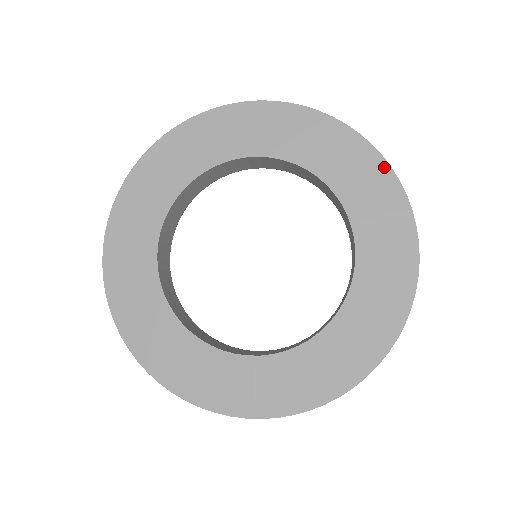
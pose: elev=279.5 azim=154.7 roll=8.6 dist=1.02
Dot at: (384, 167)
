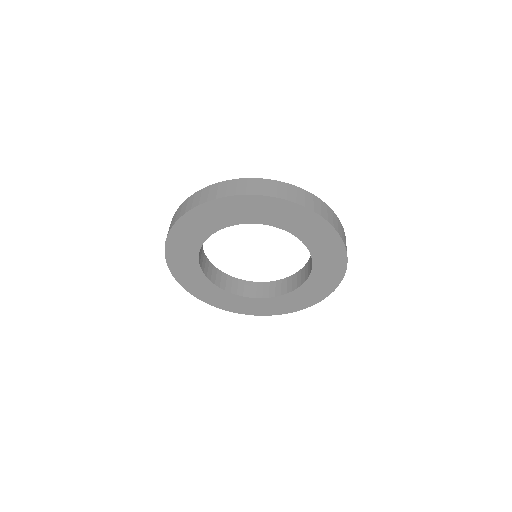
Dot at: (273, 200)
